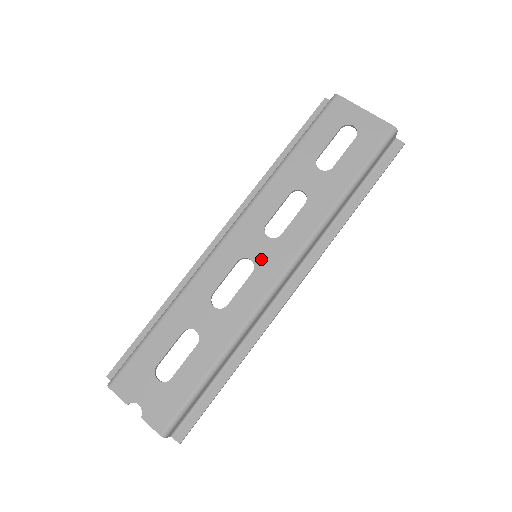
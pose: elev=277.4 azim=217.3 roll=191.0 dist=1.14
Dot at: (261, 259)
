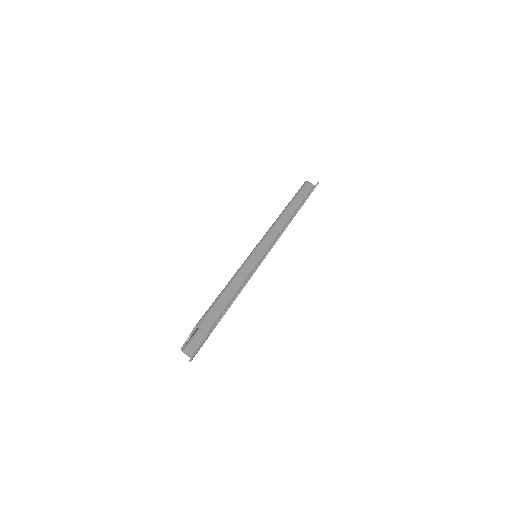
Dot at: occluded
